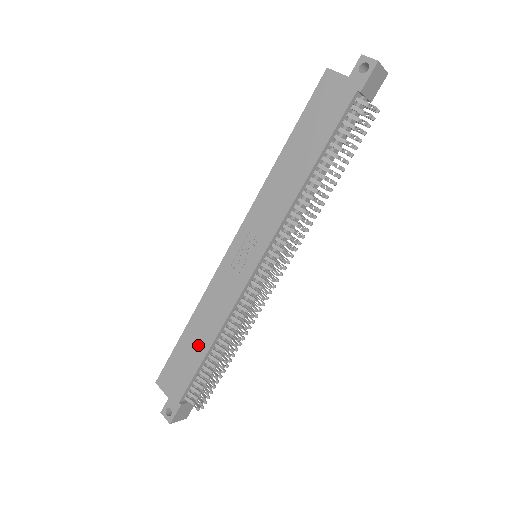
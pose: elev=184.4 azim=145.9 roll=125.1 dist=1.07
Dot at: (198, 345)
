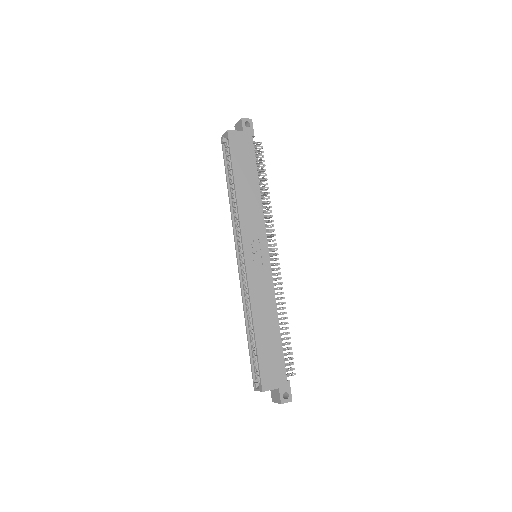
Dot at: (271, 334)
